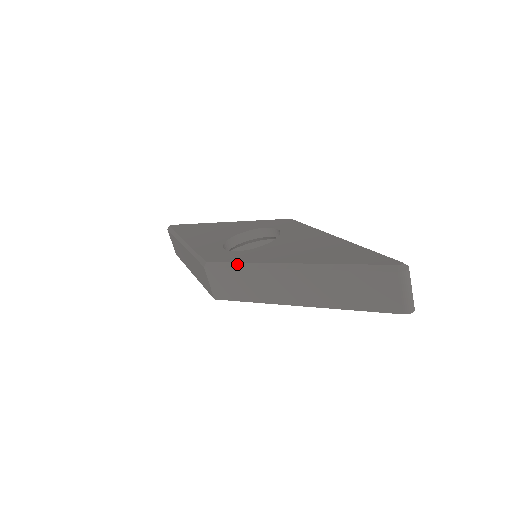
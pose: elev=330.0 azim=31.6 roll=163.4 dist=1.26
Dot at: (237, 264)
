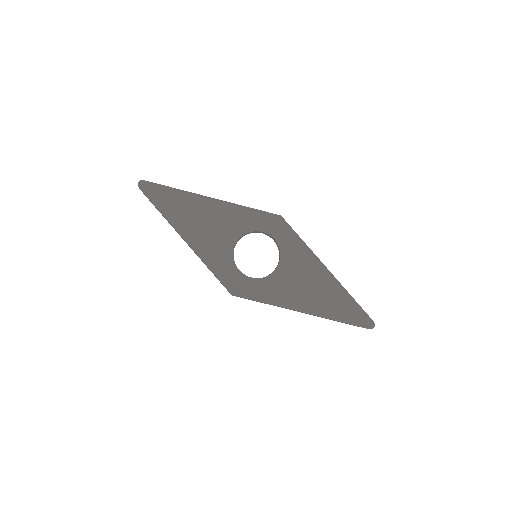
Dot at: (262, 301)
